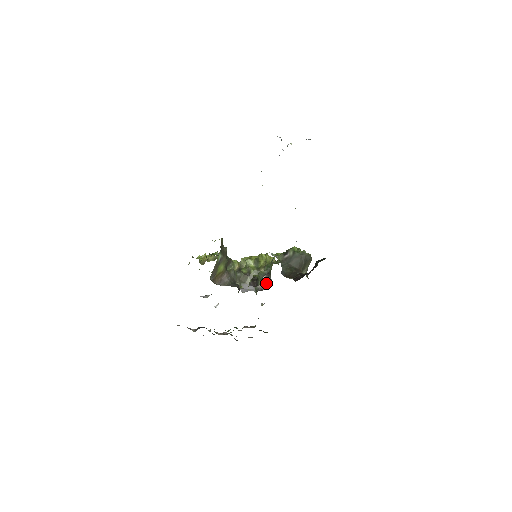
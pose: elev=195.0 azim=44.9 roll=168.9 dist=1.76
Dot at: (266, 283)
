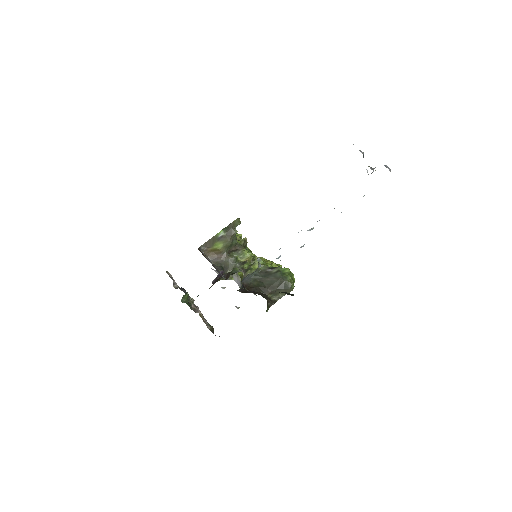
Dot at: occluded
